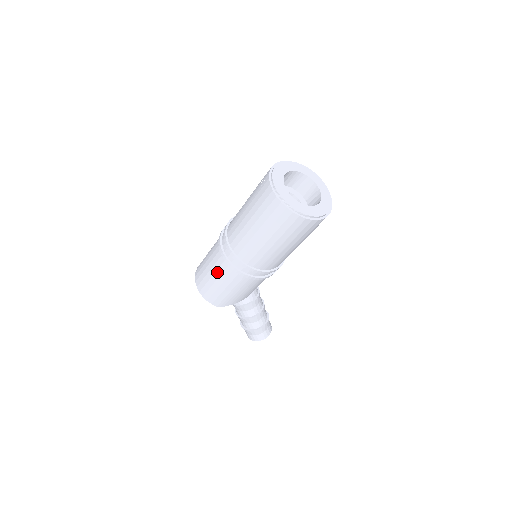
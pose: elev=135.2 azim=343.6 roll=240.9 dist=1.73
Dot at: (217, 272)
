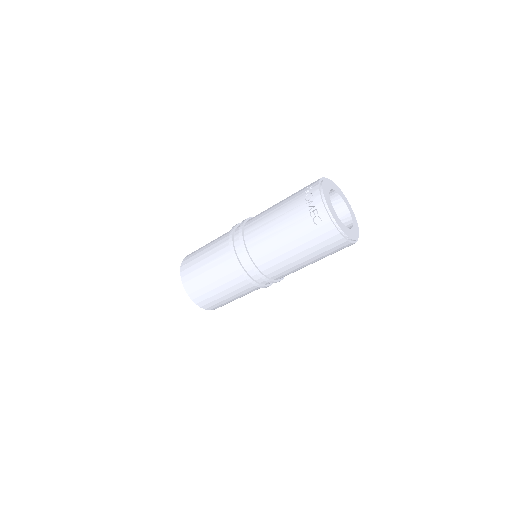
Dot at: (235, 292)
